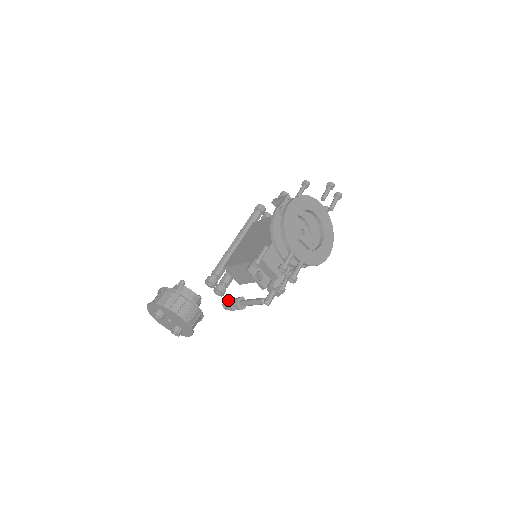
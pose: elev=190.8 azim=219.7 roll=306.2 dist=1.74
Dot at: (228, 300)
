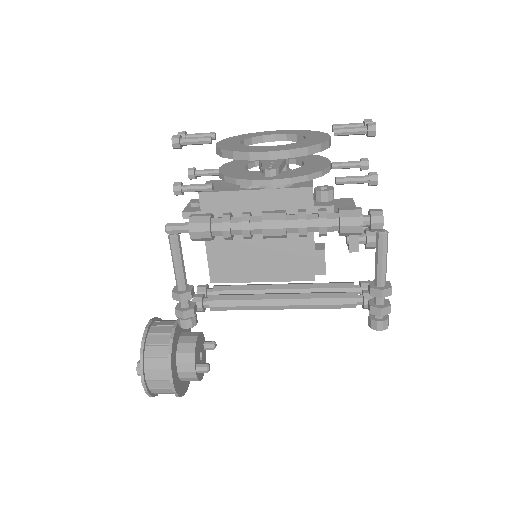
Dot at: occluded
